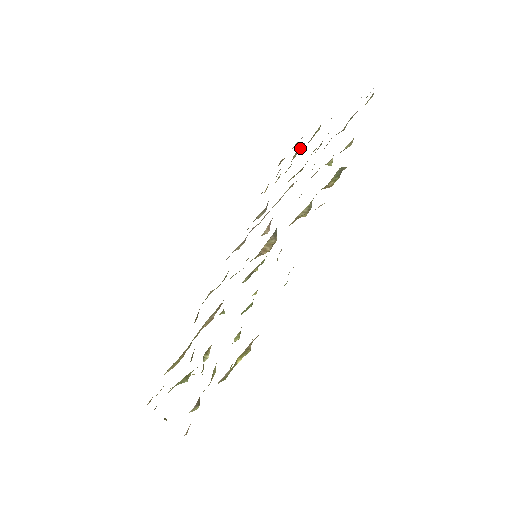
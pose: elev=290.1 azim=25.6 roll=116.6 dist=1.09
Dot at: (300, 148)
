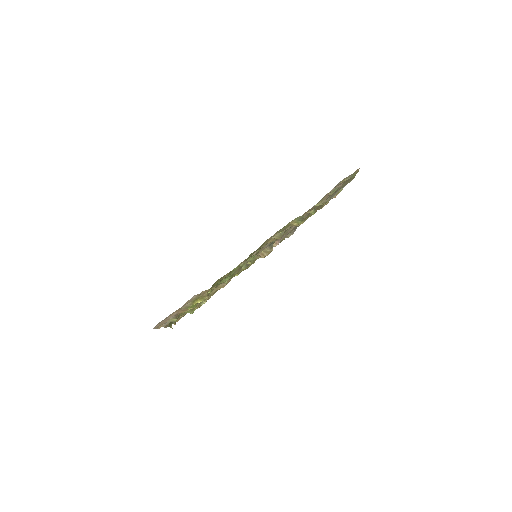
Dot at: occluded
